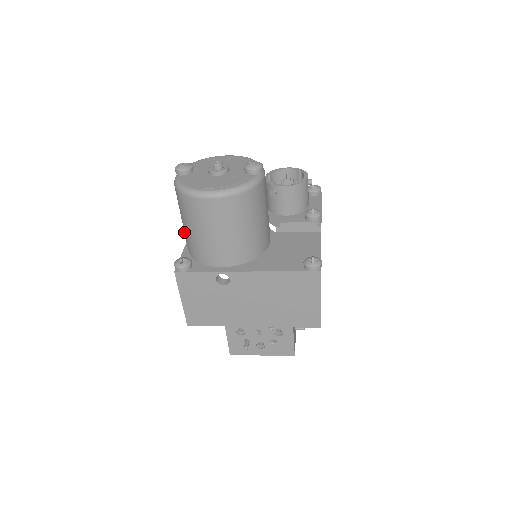
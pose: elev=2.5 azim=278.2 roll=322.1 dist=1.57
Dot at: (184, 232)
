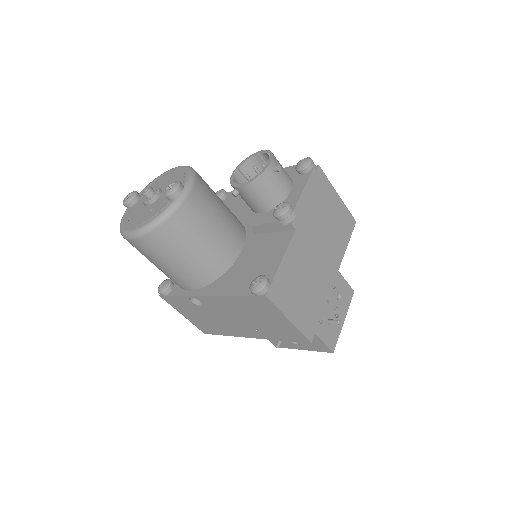
Dot at: occluded
